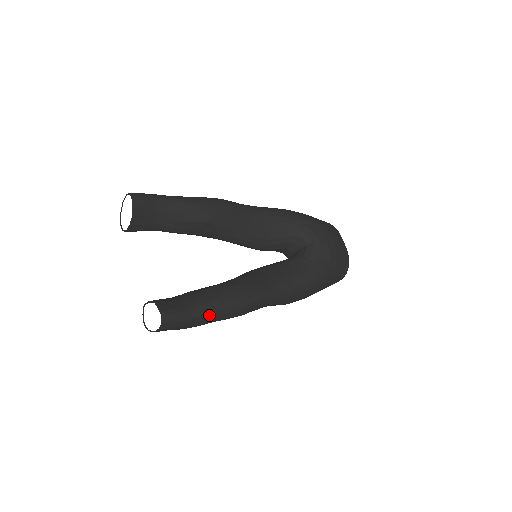
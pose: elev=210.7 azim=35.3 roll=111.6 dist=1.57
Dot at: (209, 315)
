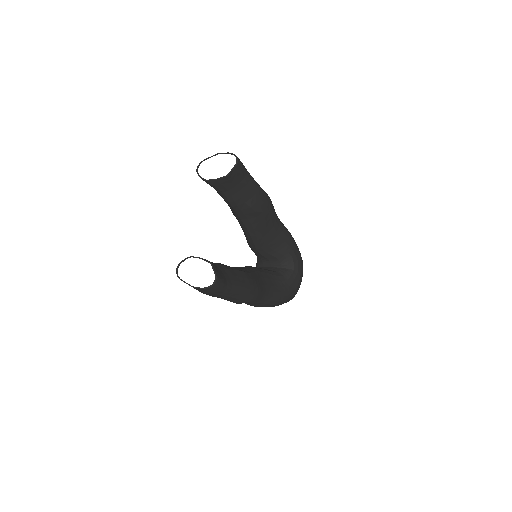
Dot at: (231, 295)
